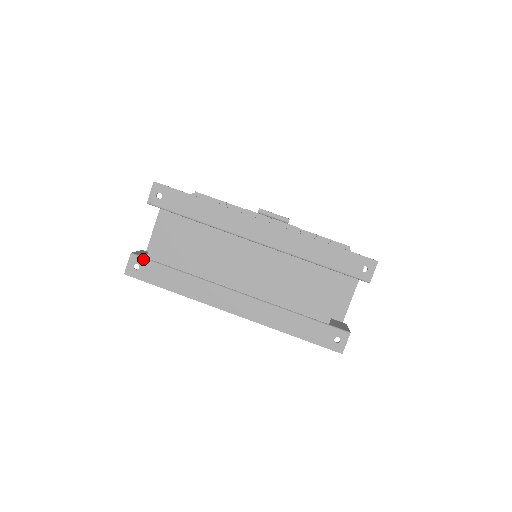
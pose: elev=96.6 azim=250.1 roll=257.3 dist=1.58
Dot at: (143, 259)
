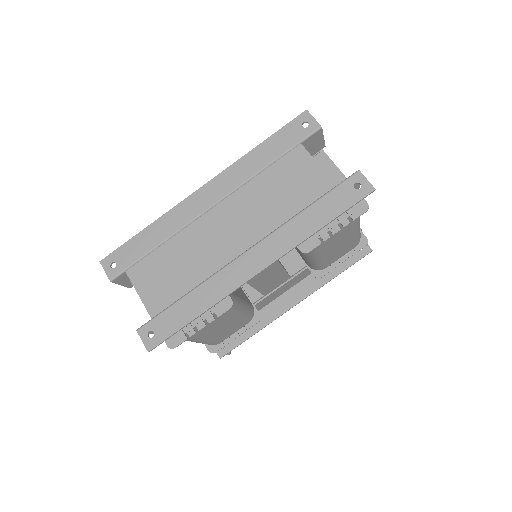
Dot at: (149, 322)
